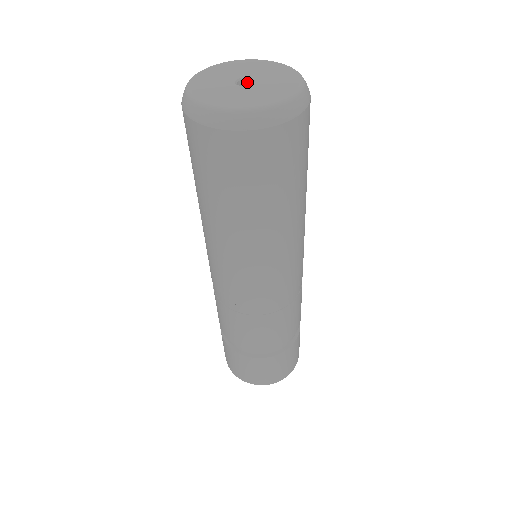
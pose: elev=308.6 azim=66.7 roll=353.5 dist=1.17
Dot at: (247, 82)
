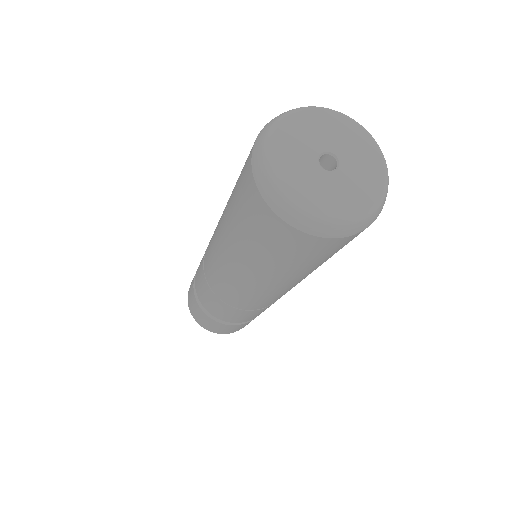
Dot at: (334, 160)
